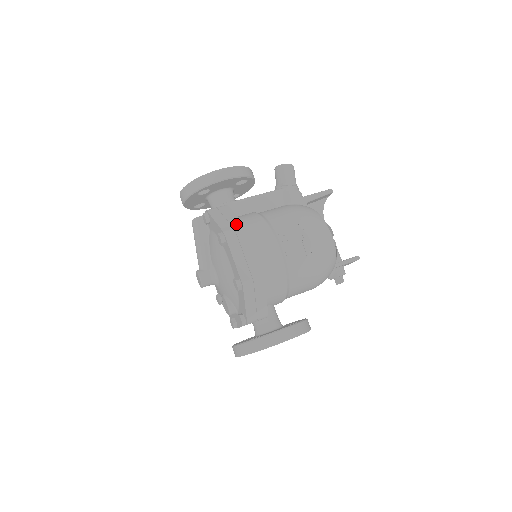
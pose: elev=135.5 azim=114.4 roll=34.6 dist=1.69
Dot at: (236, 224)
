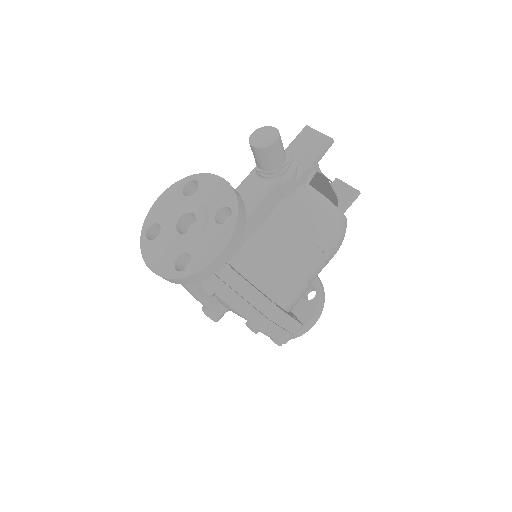
Dot at: (264, 308)
